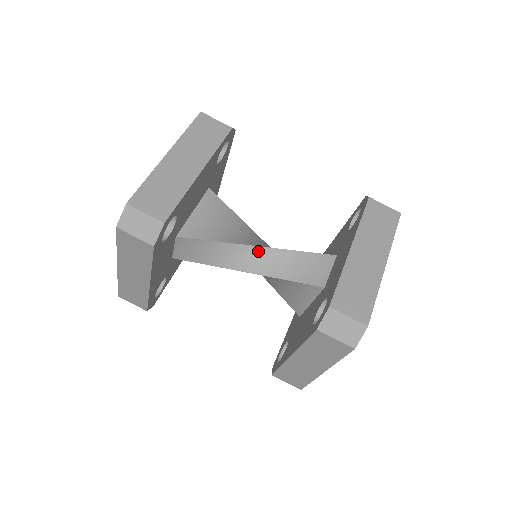
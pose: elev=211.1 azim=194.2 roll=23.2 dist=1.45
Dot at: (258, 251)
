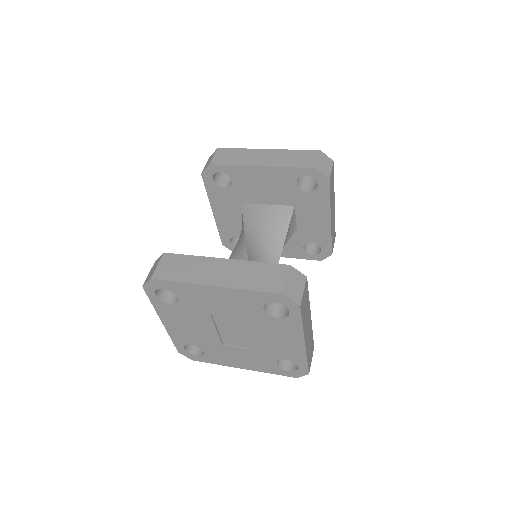
Dot at: occluded
